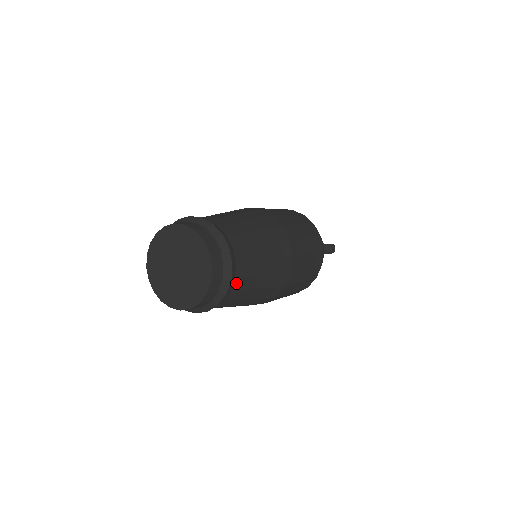
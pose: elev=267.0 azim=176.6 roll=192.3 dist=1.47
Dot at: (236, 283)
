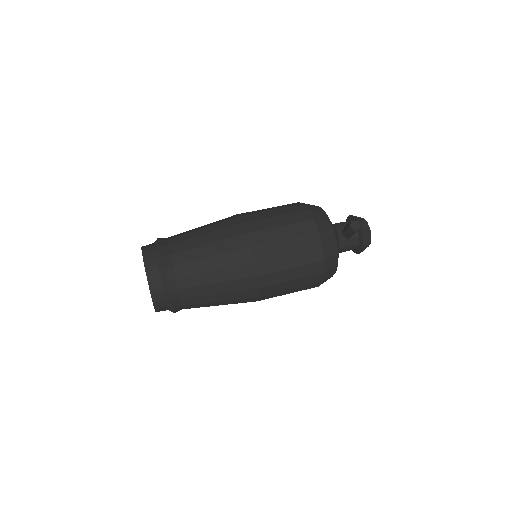
Dot at: (181, 282)
